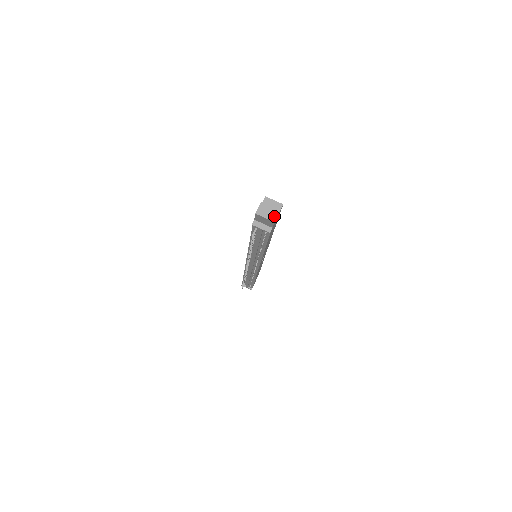
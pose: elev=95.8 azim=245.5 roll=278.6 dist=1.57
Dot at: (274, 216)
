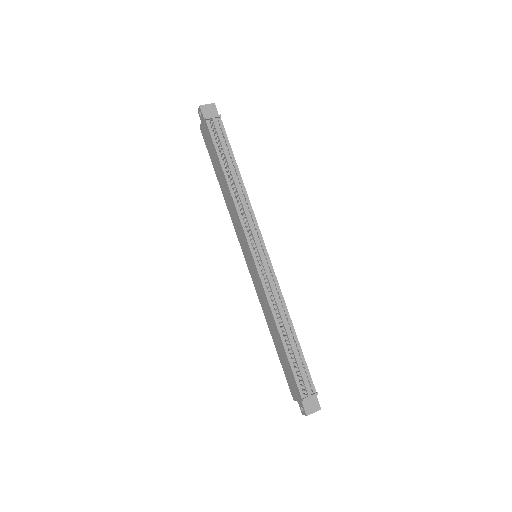
Dot at: (212, 105)
